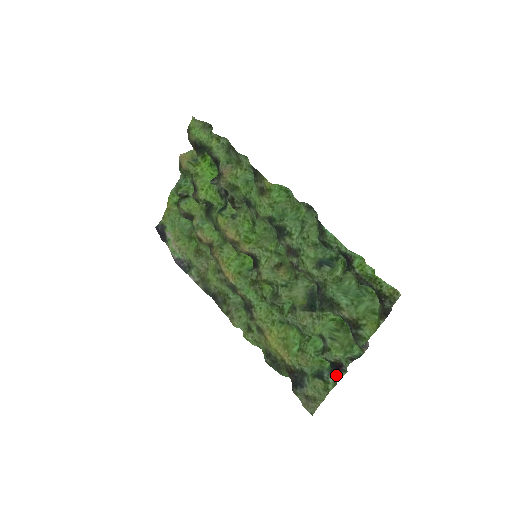
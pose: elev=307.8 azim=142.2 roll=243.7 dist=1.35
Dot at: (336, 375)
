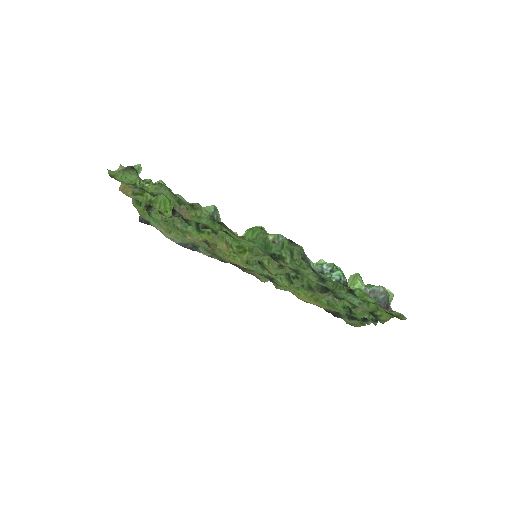
Dot at: (367, 322)
